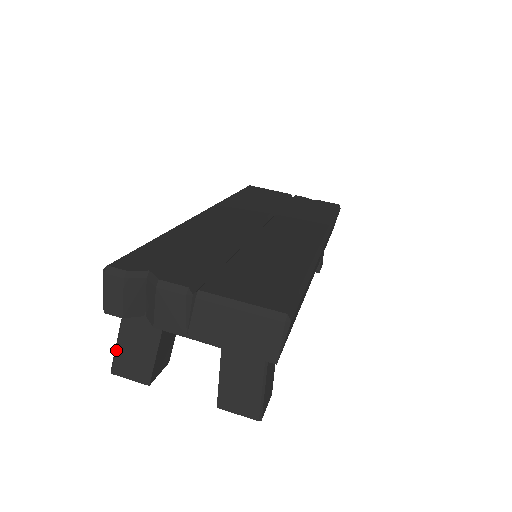
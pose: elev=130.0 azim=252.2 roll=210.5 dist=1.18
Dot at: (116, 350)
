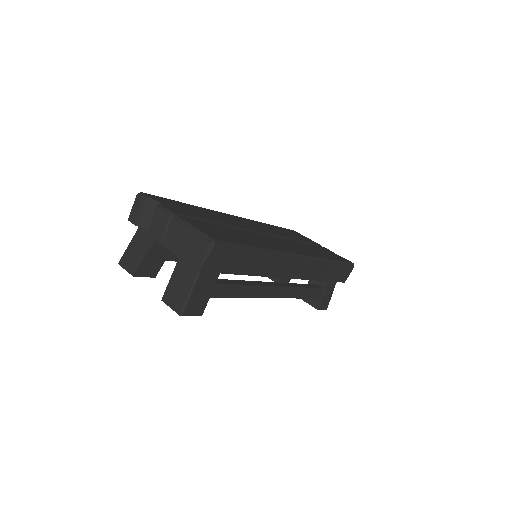
Dot at: (126, 249)
